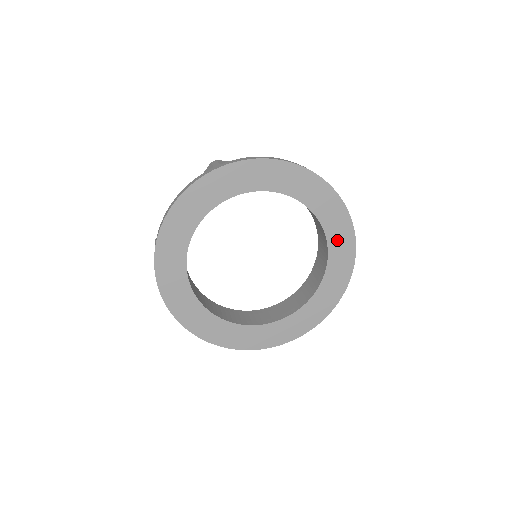
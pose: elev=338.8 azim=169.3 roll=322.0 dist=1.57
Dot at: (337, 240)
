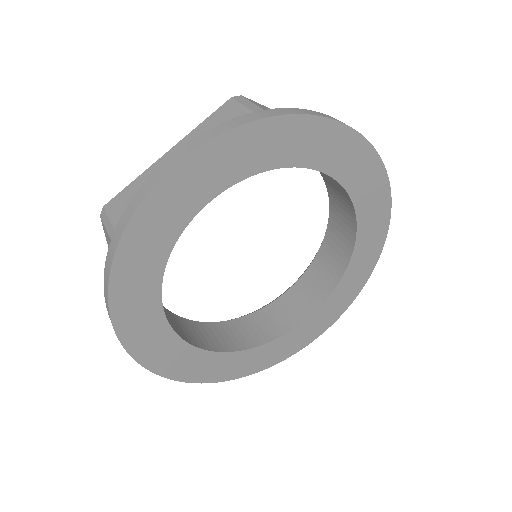
Dot at: (343, 163)
